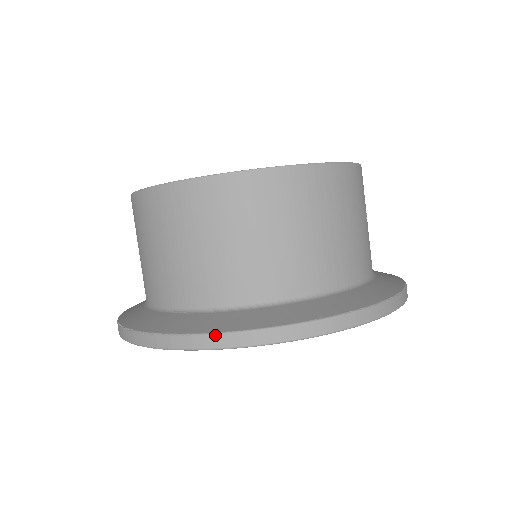
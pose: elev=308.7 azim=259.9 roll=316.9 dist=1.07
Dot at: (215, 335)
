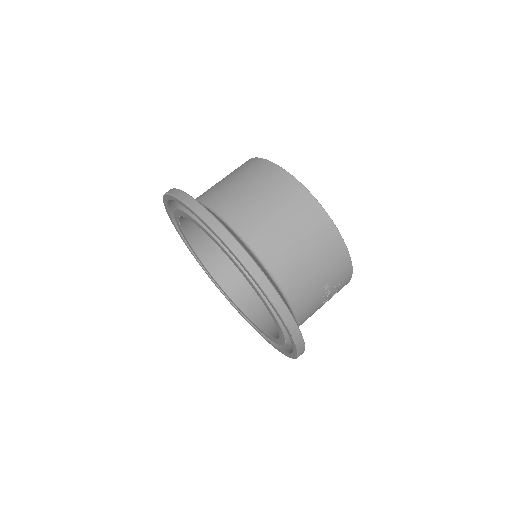
Dot at: (201, 205)
